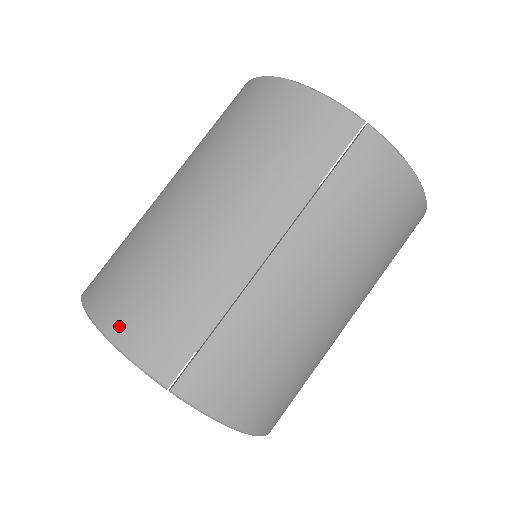
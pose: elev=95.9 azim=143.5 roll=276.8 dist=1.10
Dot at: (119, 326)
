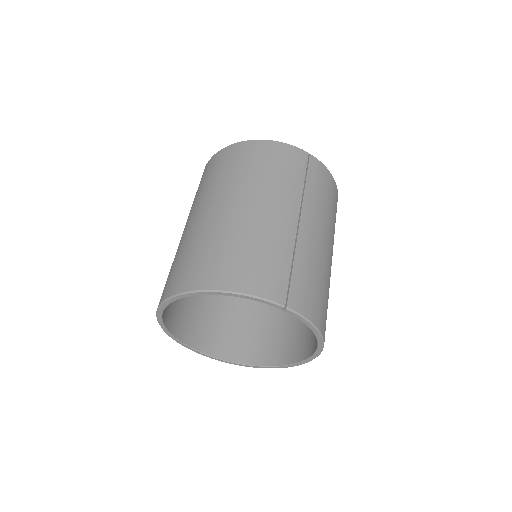
Dot at: (236, 282)
